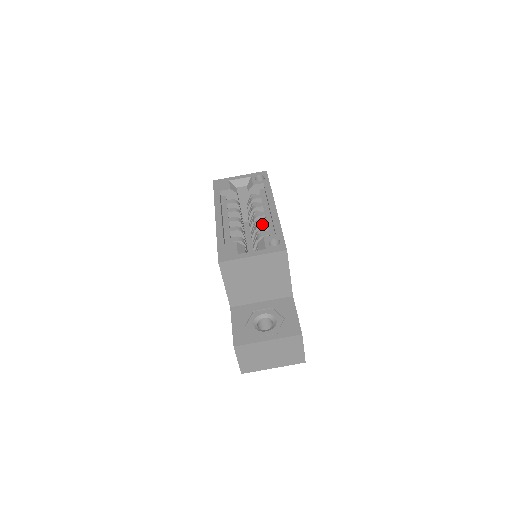
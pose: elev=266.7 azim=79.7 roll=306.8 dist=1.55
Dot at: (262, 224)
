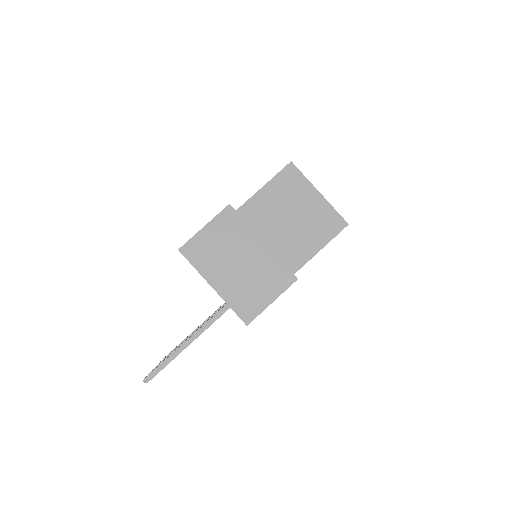
Dot at: occluded
